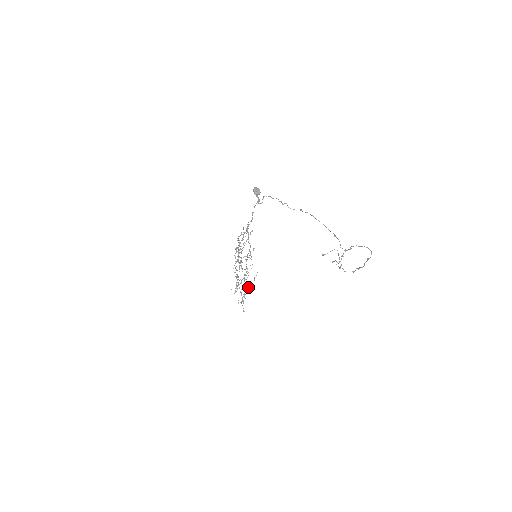
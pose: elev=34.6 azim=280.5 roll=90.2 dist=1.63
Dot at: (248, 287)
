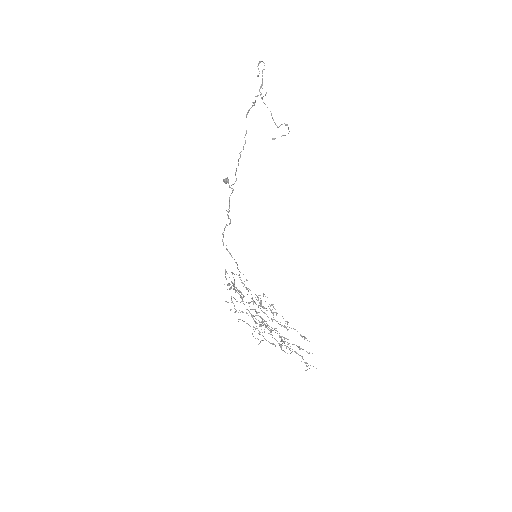
Dot at: occluded
